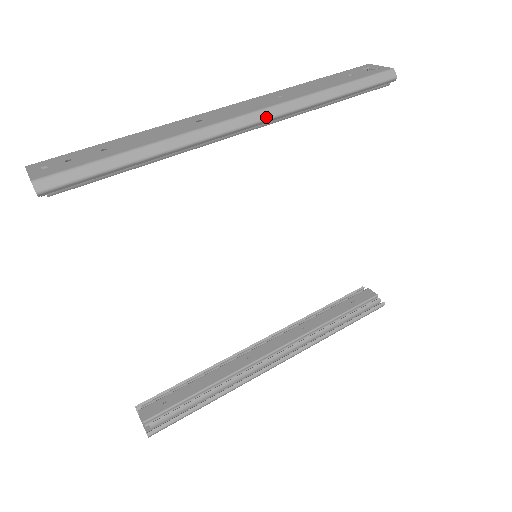
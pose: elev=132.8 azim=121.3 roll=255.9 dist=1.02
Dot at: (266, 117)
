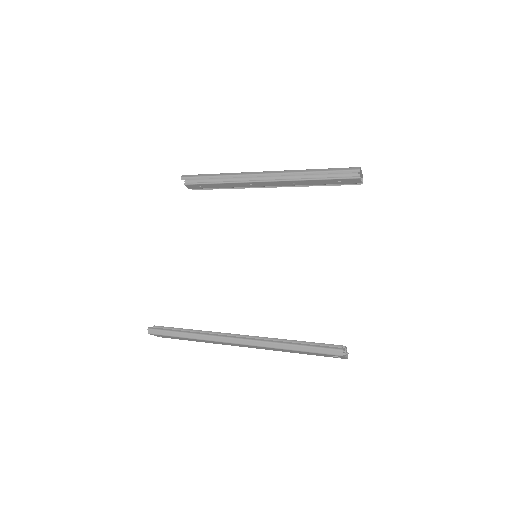
Dot at: (274, 173)
